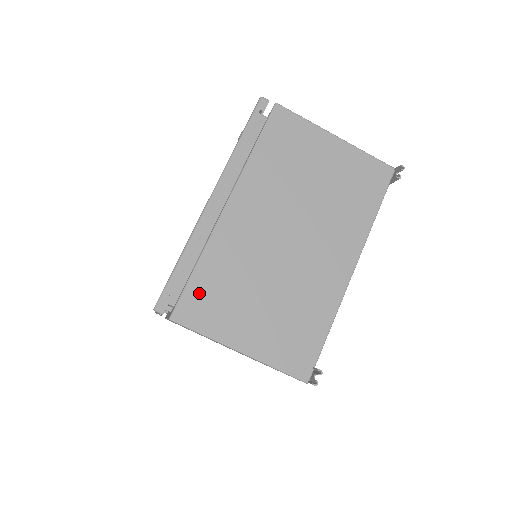
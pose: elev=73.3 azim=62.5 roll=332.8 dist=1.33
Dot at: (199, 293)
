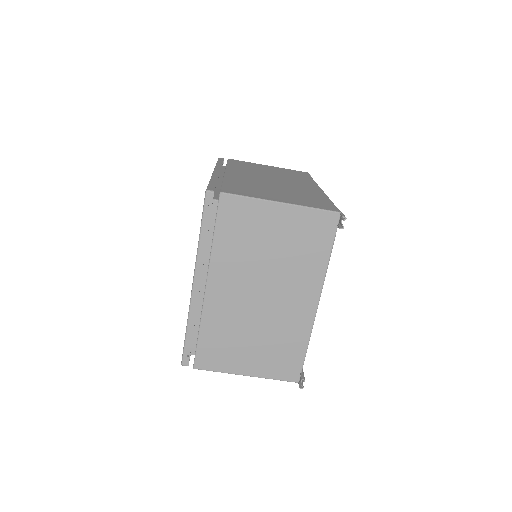
Dot at: (207, 349)
